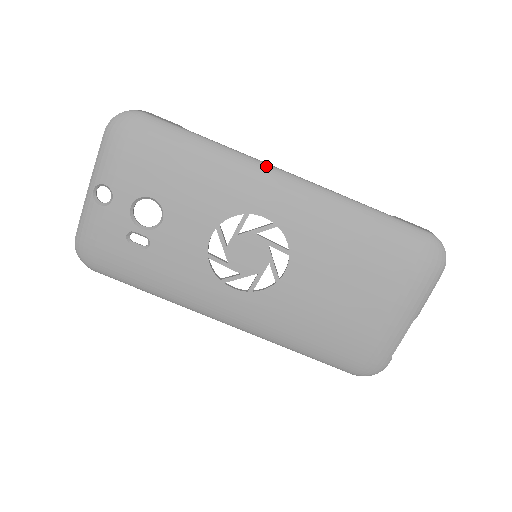
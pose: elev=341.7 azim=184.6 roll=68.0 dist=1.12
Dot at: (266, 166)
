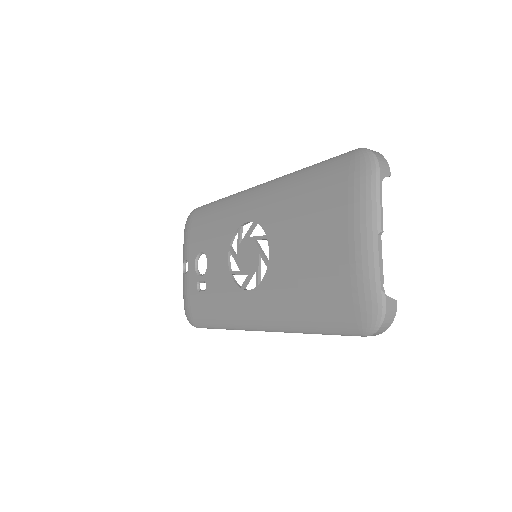
Dot at: (246, 190)
